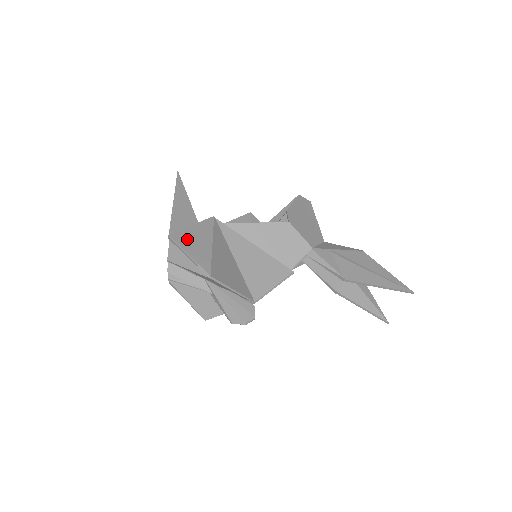
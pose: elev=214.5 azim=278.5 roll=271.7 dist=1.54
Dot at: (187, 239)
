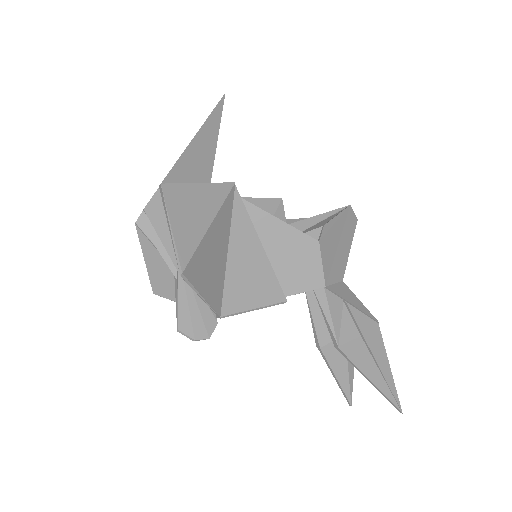
Dot at: (182, 201)
